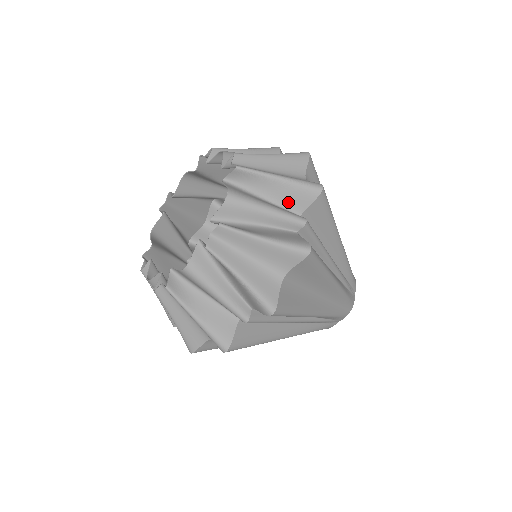
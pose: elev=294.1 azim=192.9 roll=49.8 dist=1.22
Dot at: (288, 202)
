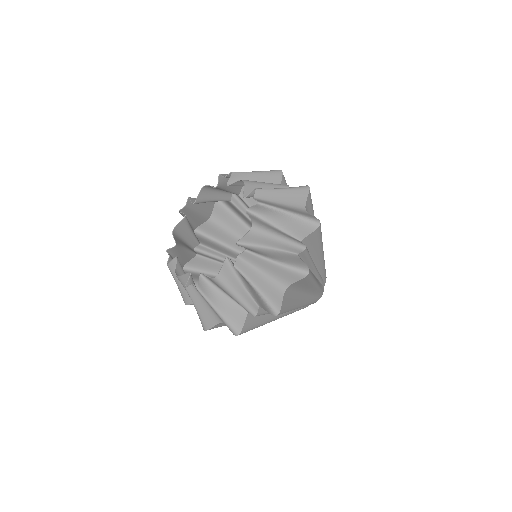
Dot at: (293, 231)
